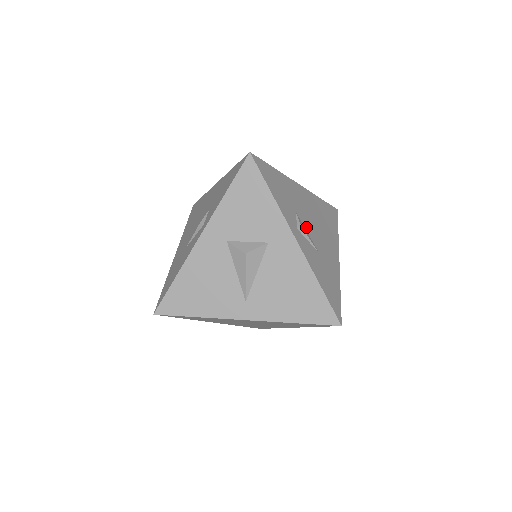
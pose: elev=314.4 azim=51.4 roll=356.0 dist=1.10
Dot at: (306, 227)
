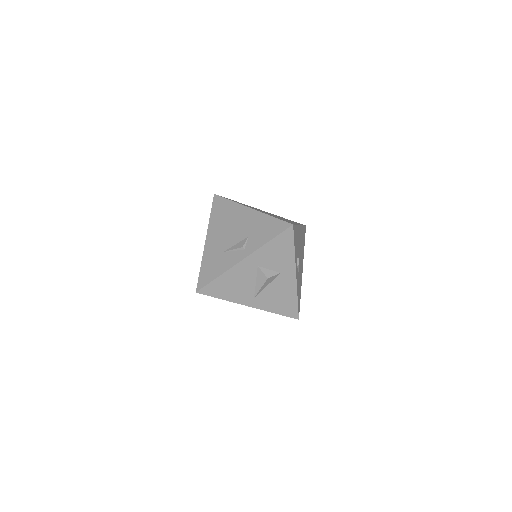
Dot at: occluded
